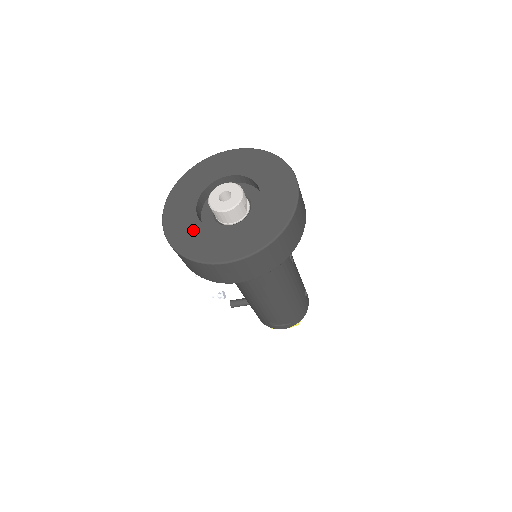
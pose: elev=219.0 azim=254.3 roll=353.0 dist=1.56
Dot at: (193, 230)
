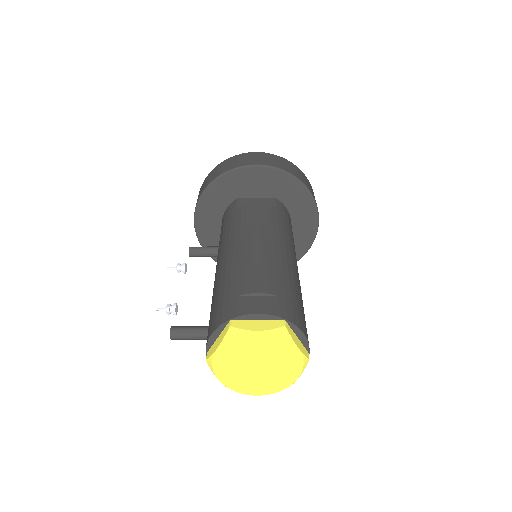
Dot at: occluded
